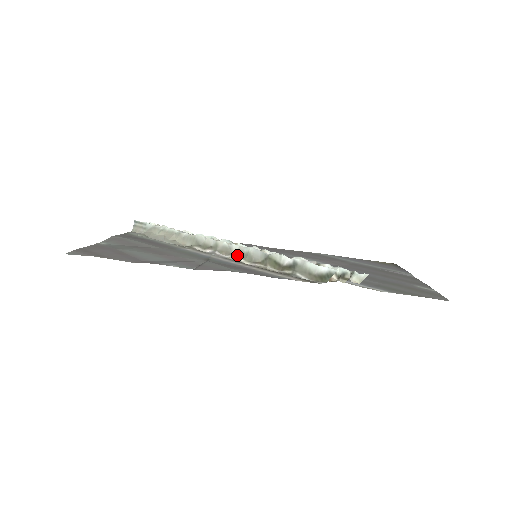
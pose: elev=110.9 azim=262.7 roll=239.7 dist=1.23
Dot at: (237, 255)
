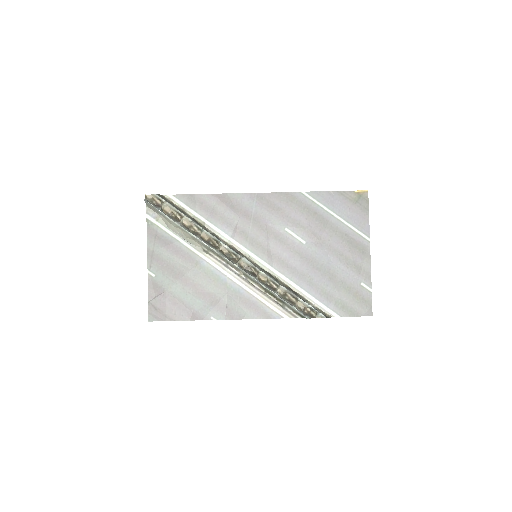
Dot at: (244, 275)
